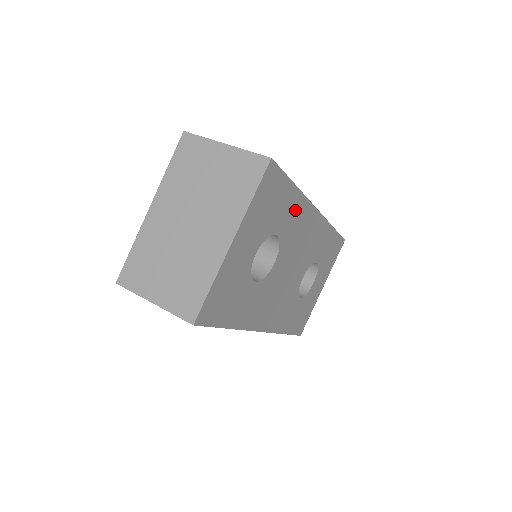
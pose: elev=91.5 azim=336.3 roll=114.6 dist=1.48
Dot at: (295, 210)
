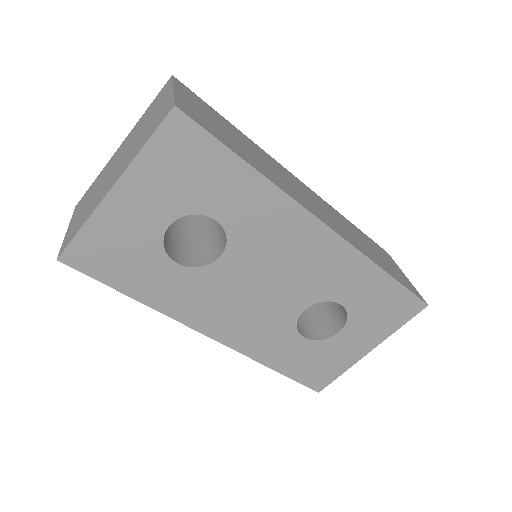
Dot at: (258, 201)
